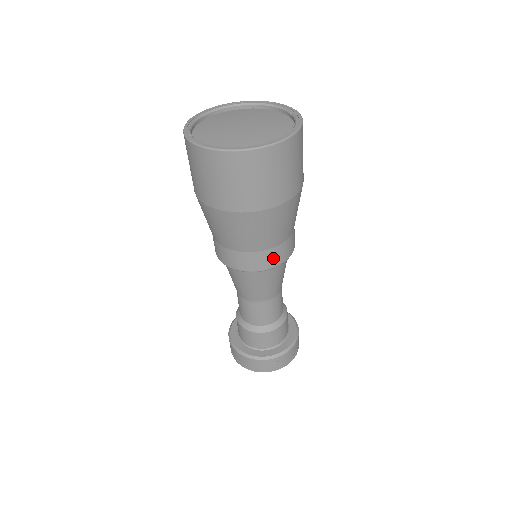
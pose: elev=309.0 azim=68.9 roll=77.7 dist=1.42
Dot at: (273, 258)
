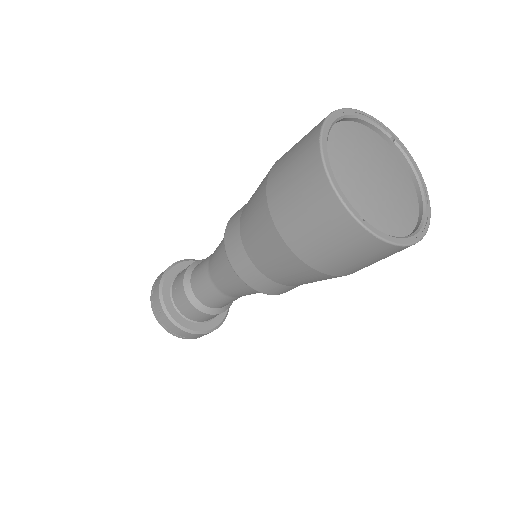
Dot at: occluded
